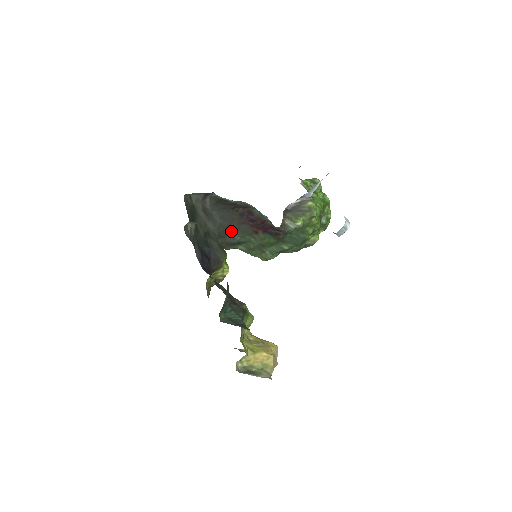
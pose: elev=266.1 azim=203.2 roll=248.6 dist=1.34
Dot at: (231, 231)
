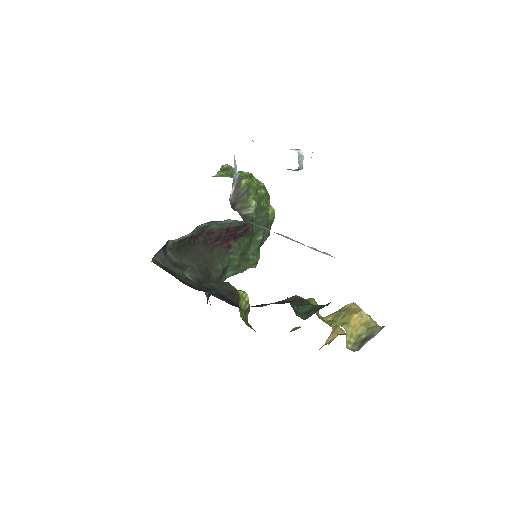
Dot at: (210, 266)
